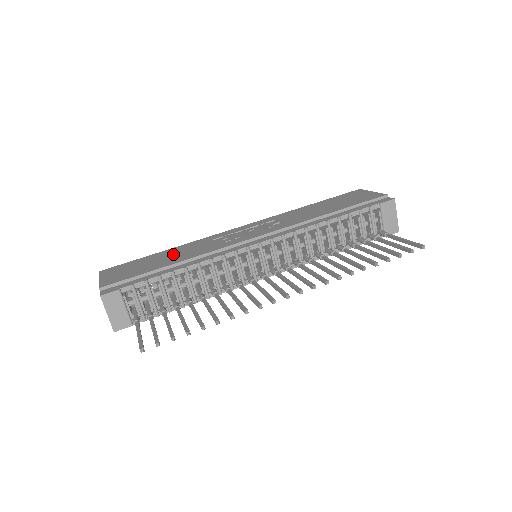
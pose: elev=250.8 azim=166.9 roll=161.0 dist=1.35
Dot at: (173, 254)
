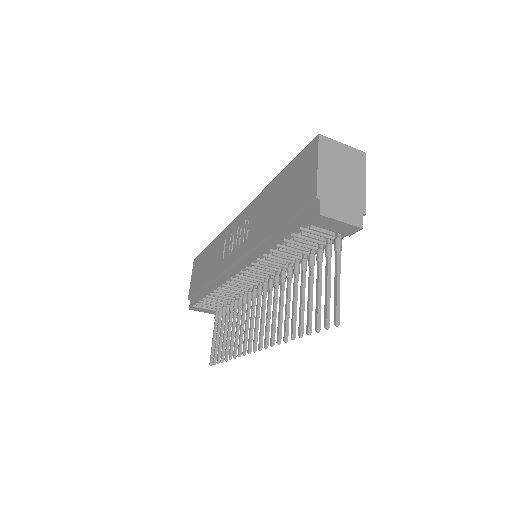
Dot at: (210, 259)
